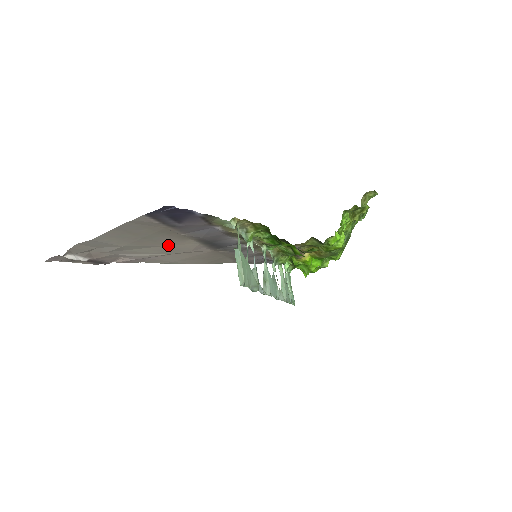
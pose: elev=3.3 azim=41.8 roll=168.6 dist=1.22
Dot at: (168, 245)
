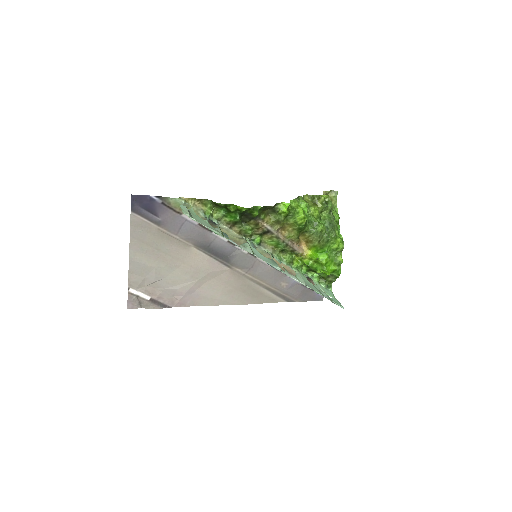
Dot at: (185, 262)
